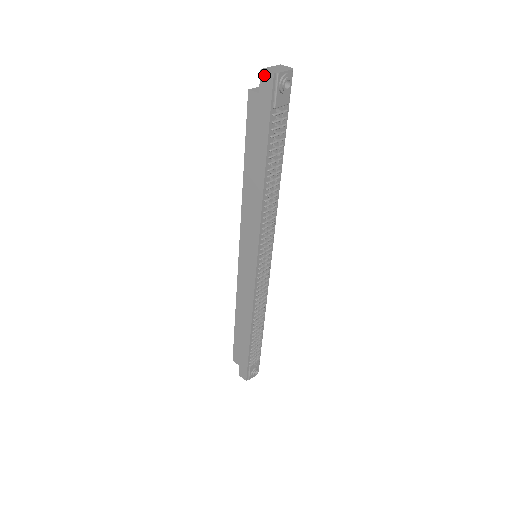
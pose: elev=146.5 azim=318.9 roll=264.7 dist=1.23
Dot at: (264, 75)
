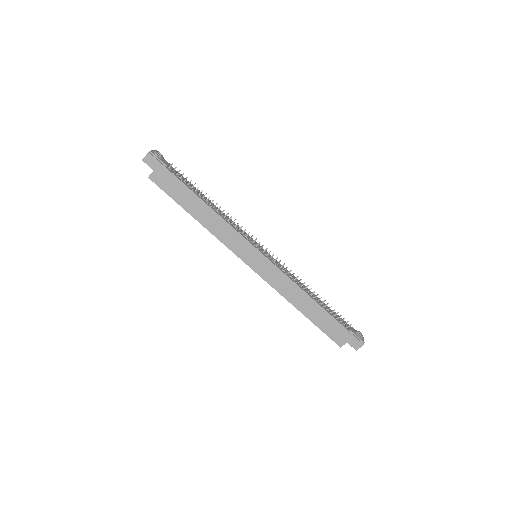
Dot at: (146, 160)
